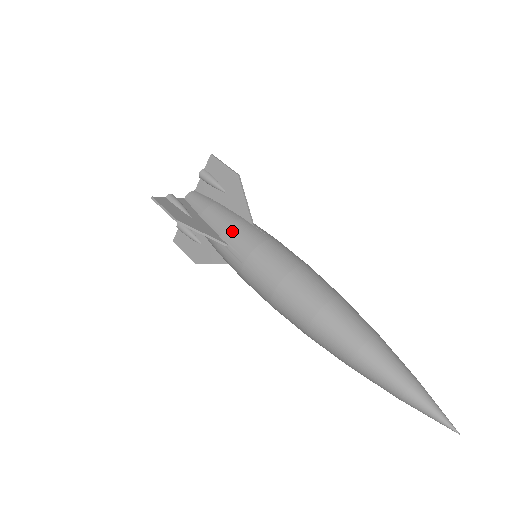
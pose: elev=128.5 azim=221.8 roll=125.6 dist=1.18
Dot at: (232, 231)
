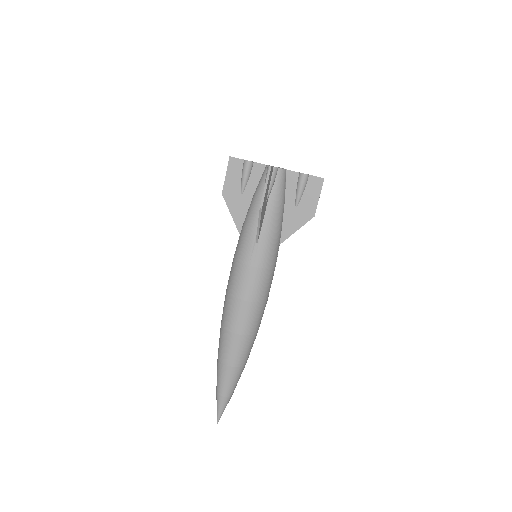
Dot at: (269, 241)
